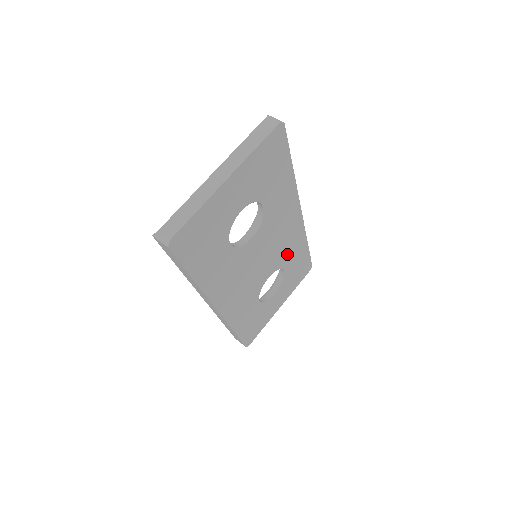
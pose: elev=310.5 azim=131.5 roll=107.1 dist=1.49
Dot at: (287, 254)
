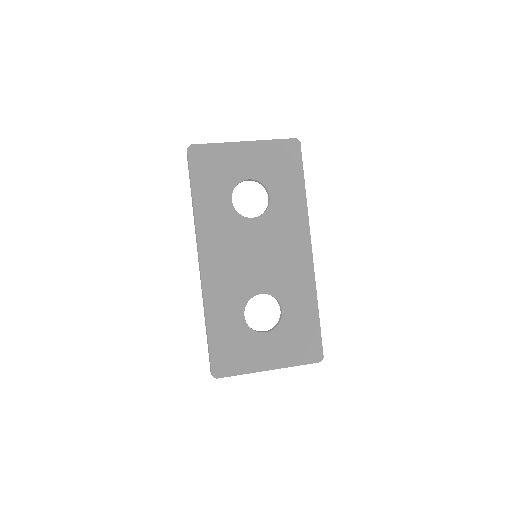
Dot at: (289, 289)
